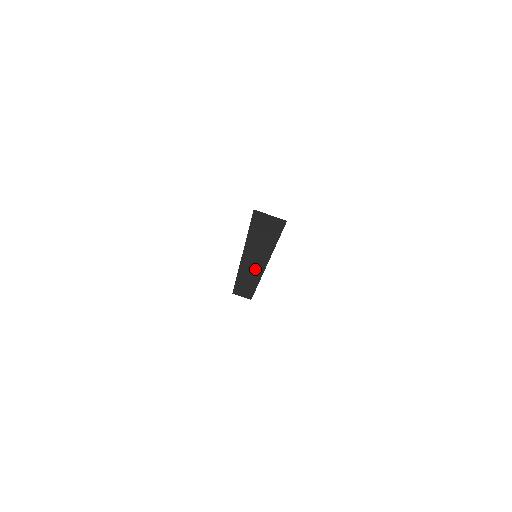
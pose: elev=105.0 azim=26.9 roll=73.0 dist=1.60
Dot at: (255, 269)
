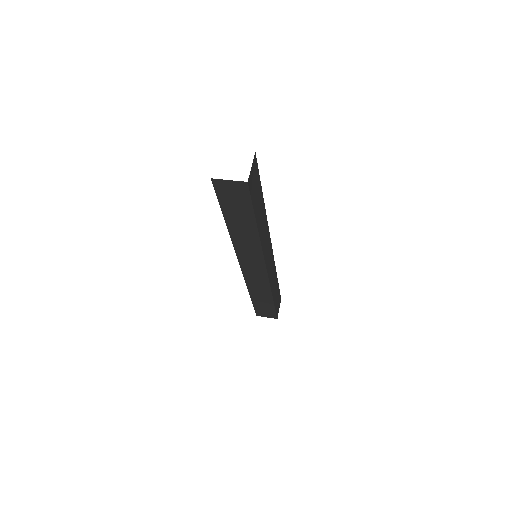
Dot at: (257, 270)
